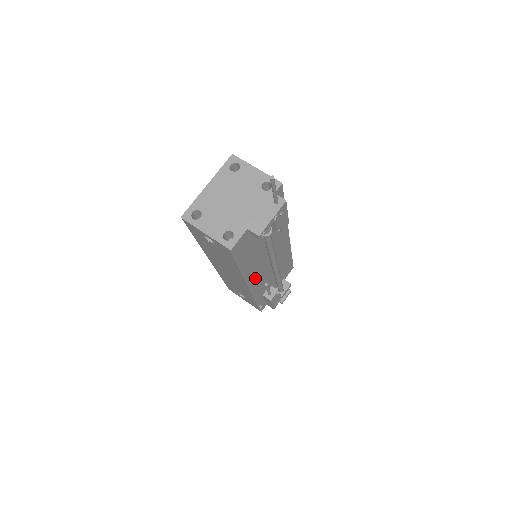
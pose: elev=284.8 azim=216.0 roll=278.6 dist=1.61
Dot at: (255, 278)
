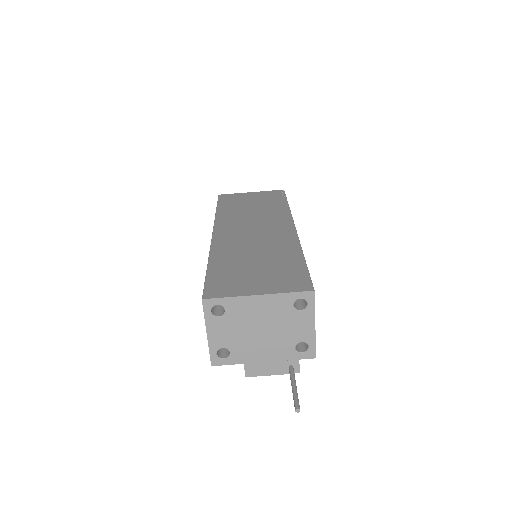
Dot at: occluded
